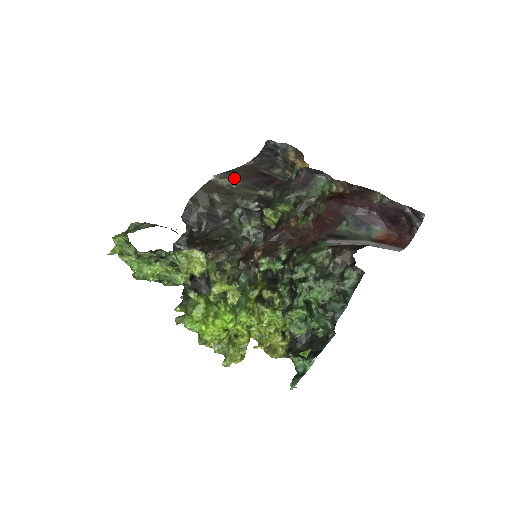
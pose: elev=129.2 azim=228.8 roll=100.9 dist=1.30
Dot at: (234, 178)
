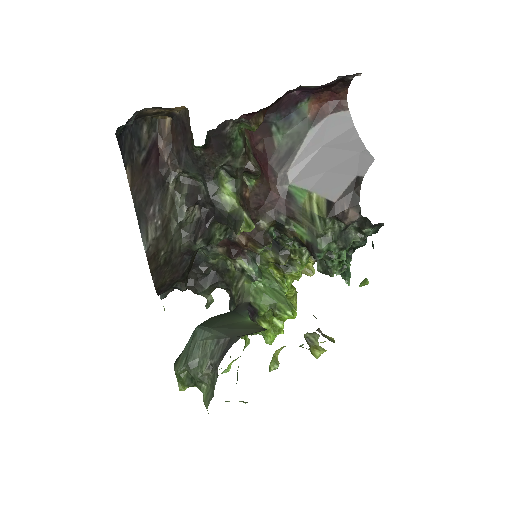
Dot at: (148, 216)
